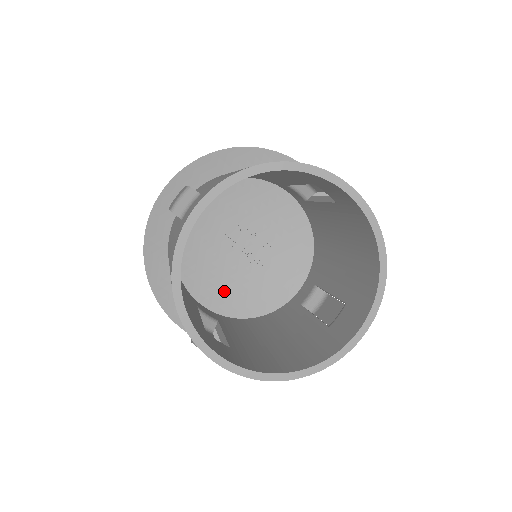
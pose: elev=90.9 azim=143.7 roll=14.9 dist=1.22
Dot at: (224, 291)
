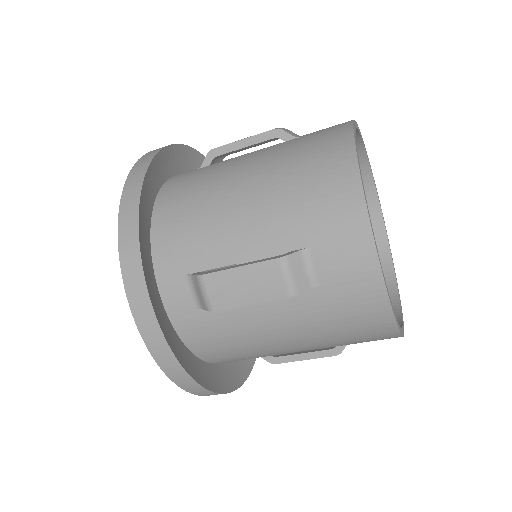
Dot at: occluded
